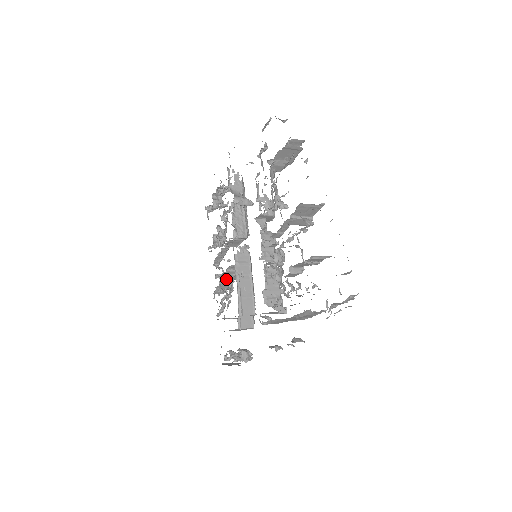
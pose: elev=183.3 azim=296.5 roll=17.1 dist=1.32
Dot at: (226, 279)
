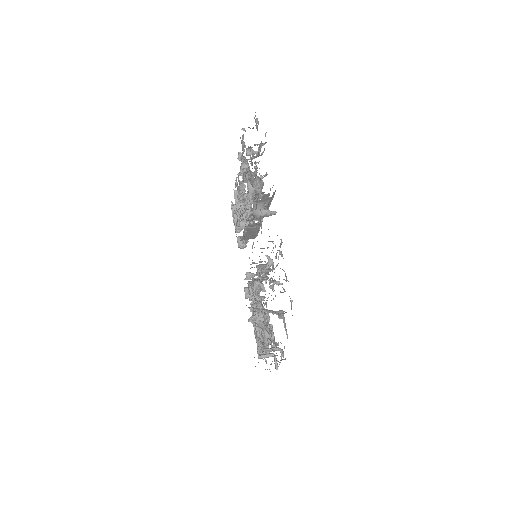
Dot at: occluded
